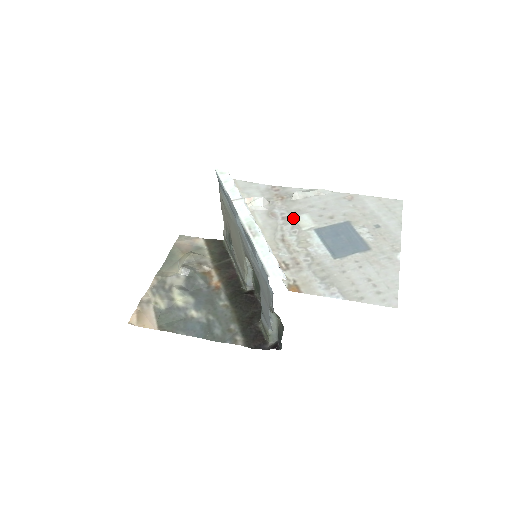
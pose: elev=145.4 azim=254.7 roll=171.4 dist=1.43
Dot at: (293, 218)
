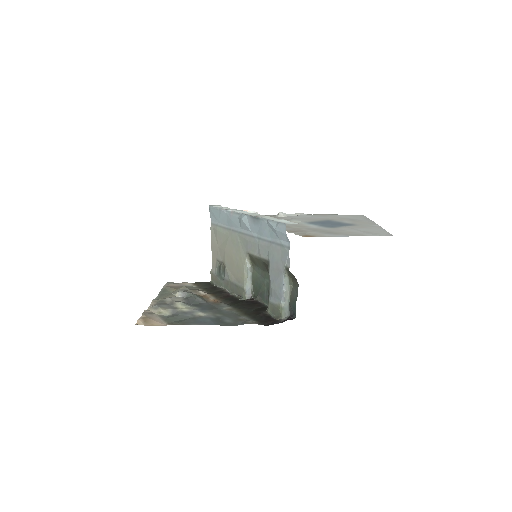
Dot at: occluded
